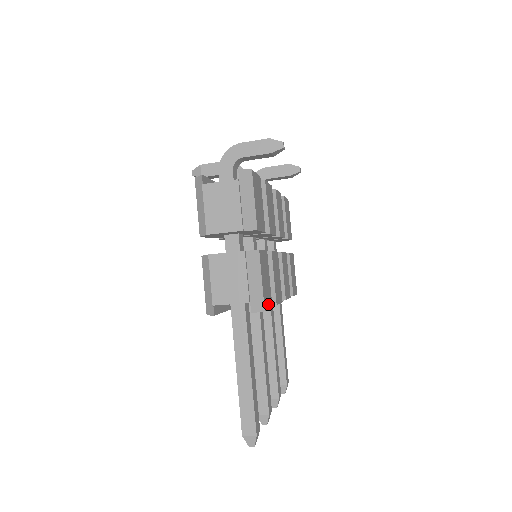
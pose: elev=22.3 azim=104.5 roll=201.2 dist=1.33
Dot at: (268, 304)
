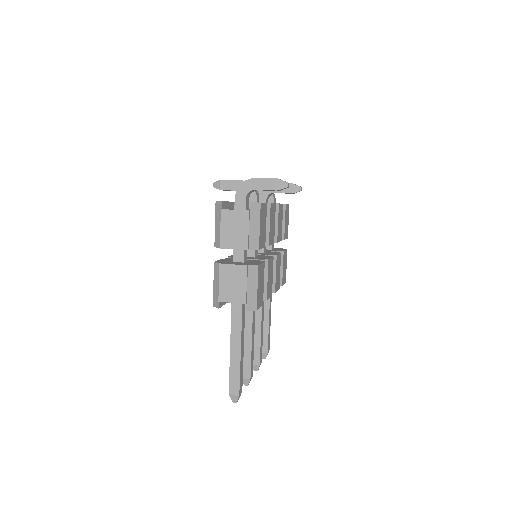
Dot at: (260, 303)
